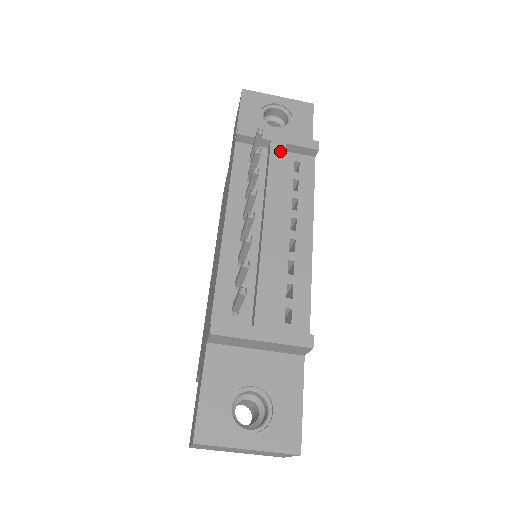
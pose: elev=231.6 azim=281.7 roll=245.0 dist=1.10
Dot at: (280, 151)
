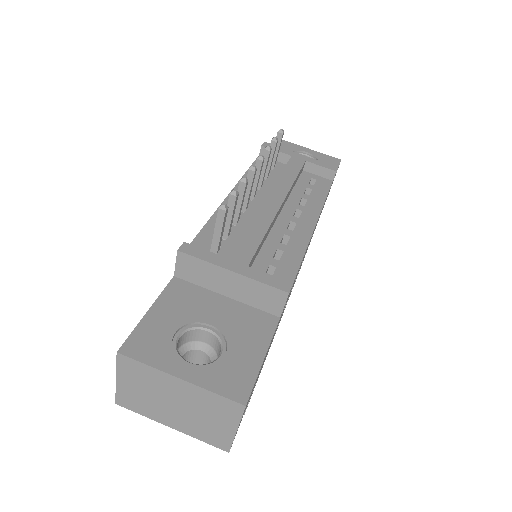
Dot at: (298, 163)
